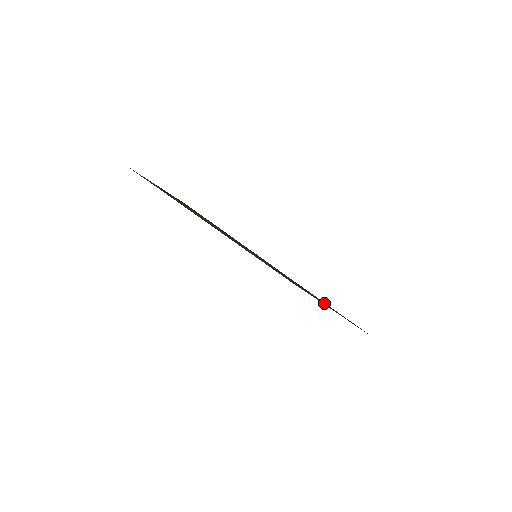
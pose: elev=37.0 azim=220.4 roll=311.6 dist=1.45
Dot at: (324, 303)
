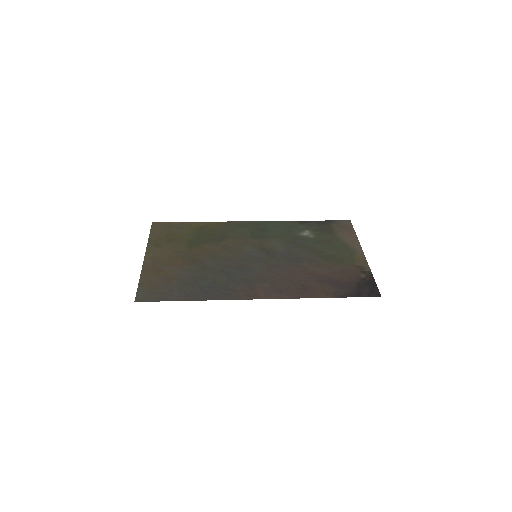
Dot at: (318, 282)
